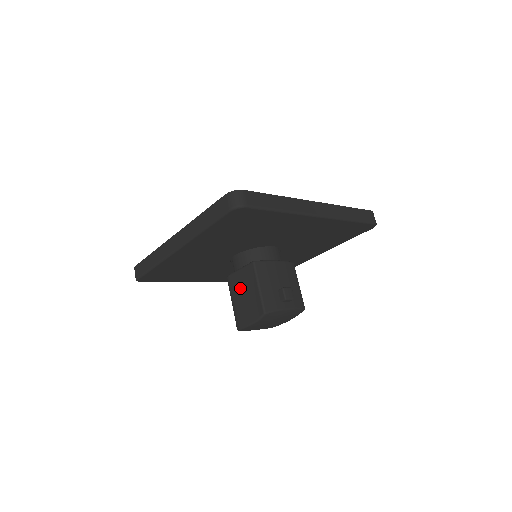
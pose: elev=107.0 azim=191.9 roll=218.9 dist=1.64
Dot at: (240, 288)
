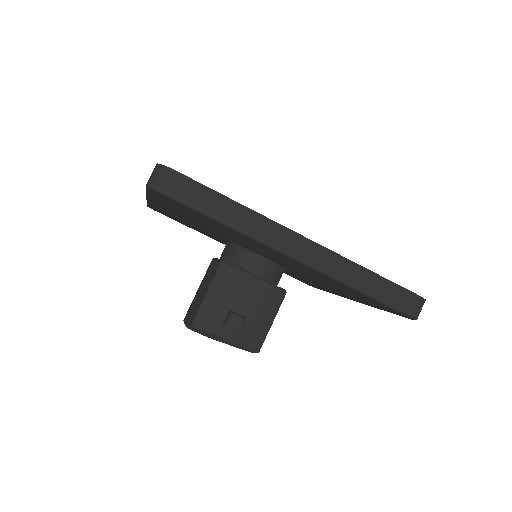
Dot at: (205, 280)
